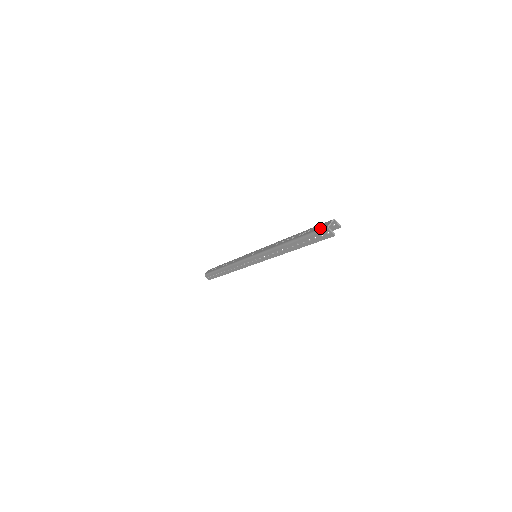
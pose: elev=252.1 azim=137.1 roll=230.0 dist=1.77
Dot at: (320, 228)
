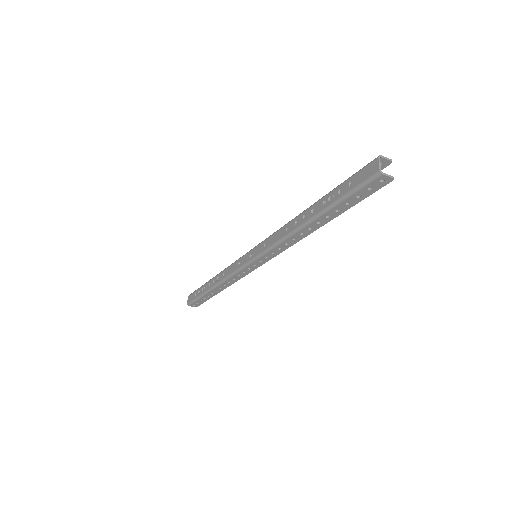
Dot at: (363, 180)
